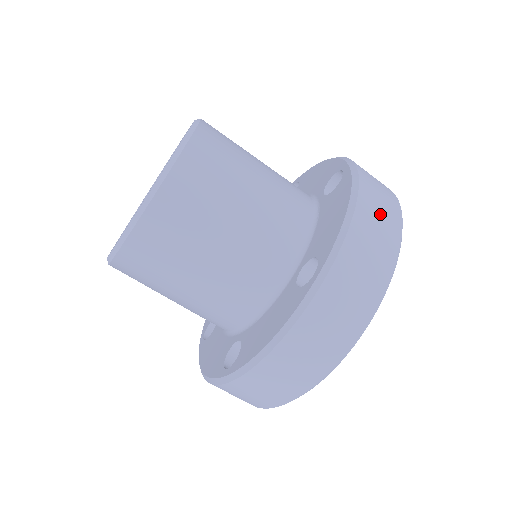
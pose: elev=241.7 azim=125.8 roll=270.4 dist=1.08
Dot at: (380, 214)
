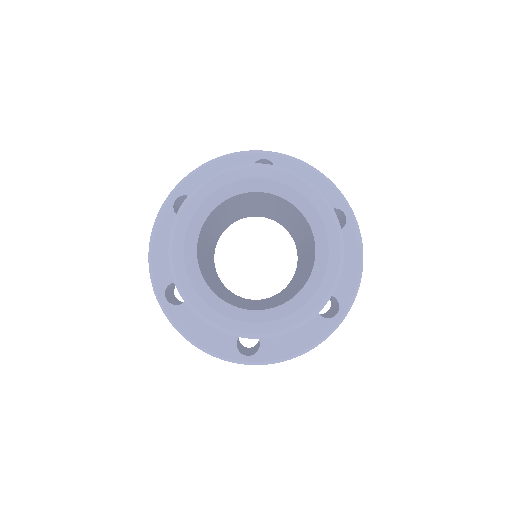
Dot at: occluded
